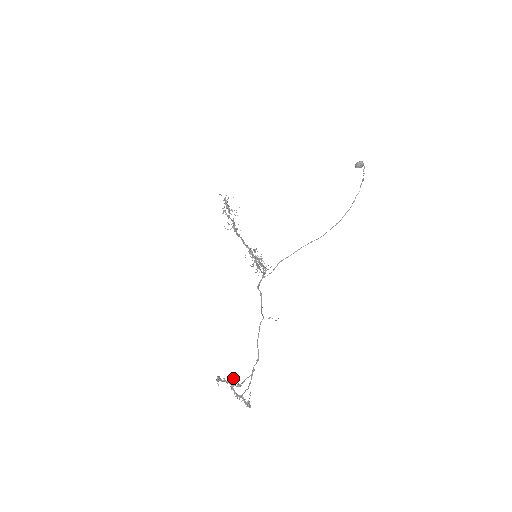
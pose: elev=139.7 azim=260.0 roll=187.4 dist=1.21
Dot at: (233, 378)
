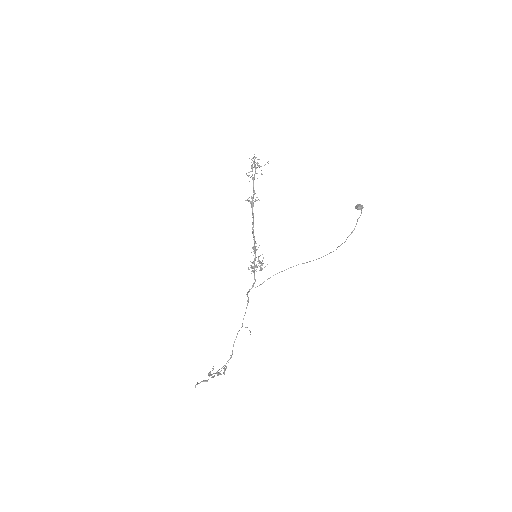
Dot at: occluded
